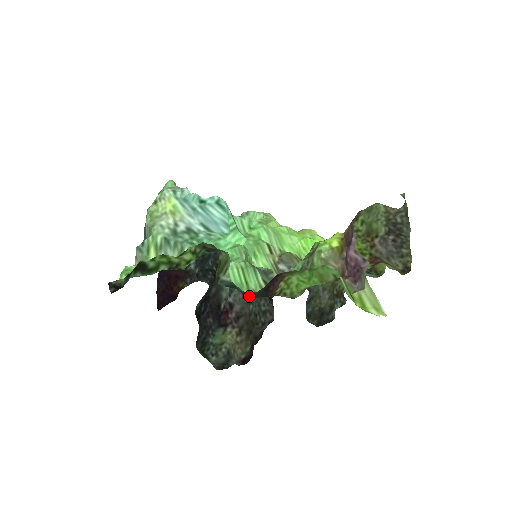
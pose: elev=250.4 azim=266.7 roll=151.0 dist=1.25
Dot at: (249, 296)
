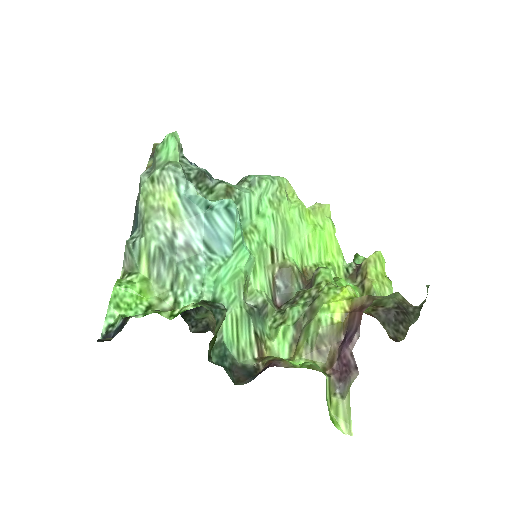
Dot at: (237, 373)
